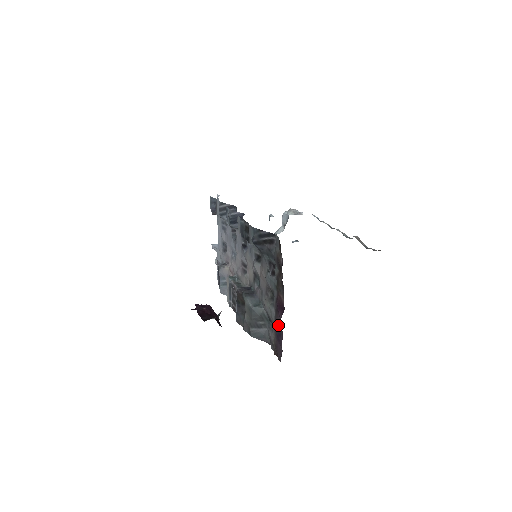
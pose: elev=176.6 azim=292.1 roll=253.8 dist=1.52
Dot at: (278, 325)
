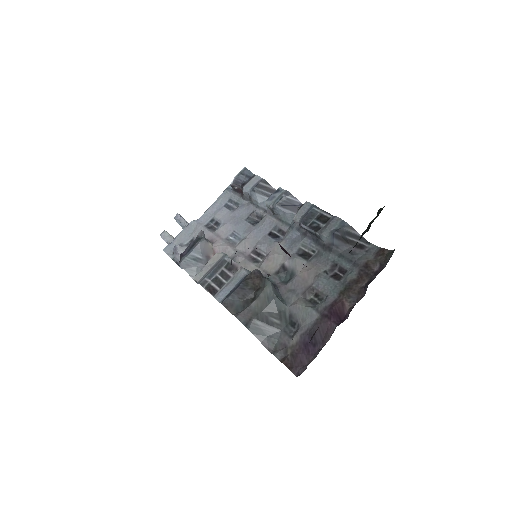
Dot at: (318, 332)
